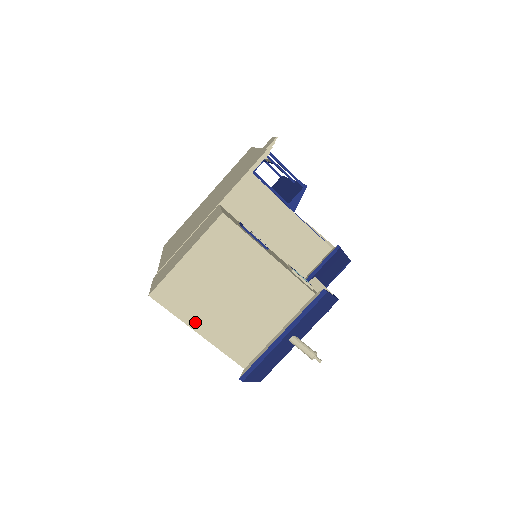
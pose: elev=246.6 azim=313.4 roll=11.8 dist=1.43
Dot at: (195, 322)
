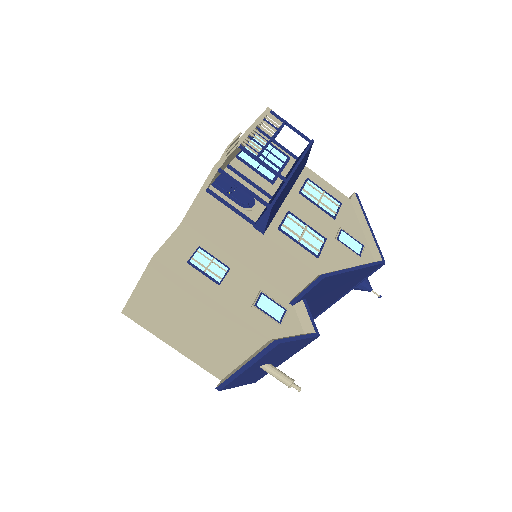
Dot at: (166, 338)
